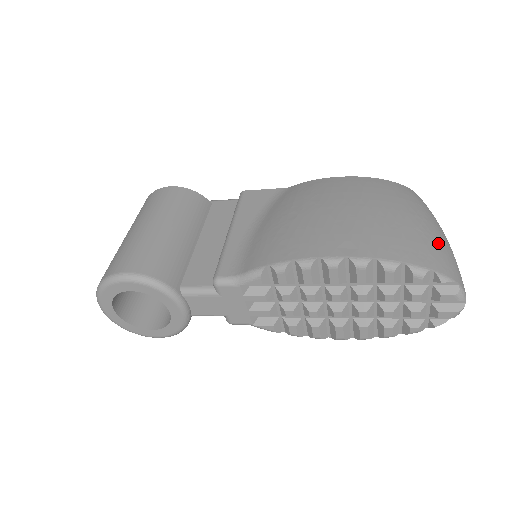
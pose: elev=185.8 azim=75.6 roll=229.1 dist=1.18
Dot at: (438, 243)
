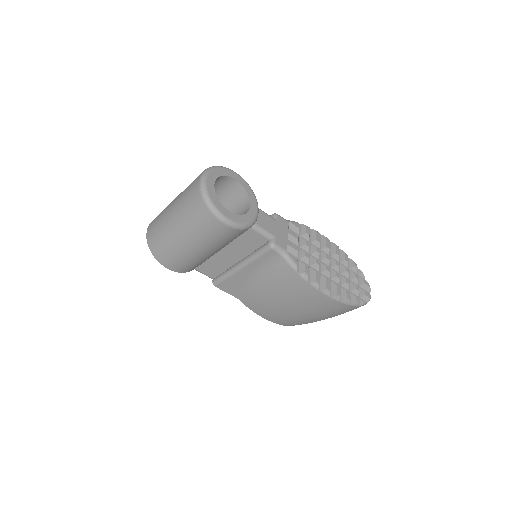
Dot at: occluded
